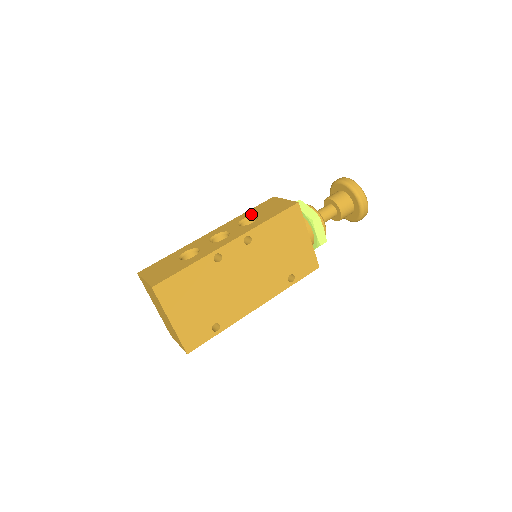
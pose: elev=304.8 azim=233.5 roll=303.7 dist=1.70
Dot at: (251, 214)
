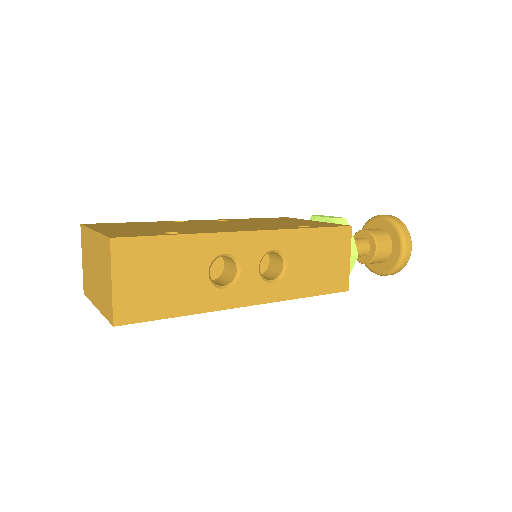
Dot at: occluded
